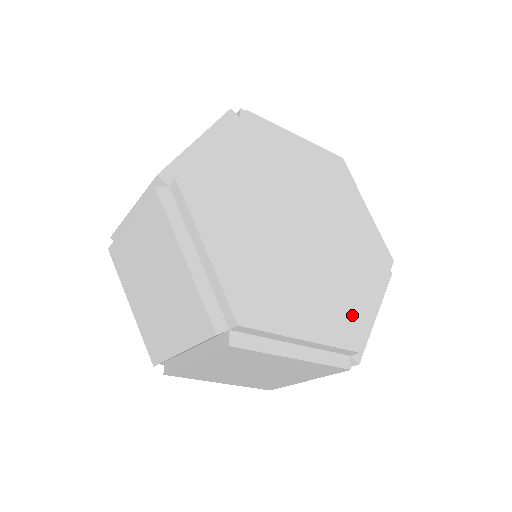
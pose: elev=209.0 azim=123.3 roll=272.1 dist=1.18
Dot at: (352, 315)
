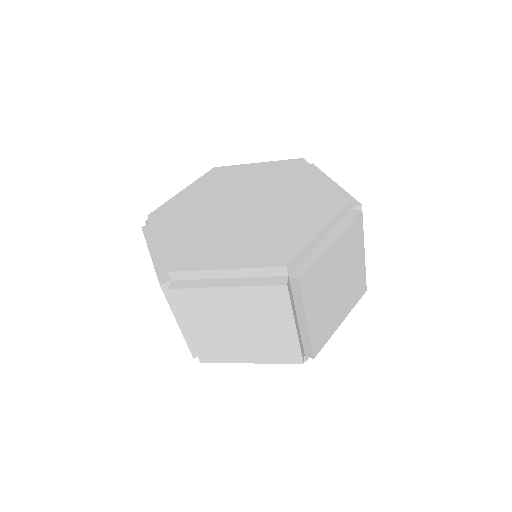
Dot at: (284, 245)
